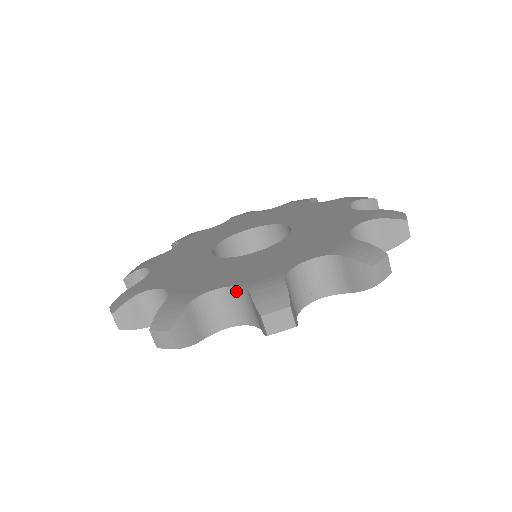
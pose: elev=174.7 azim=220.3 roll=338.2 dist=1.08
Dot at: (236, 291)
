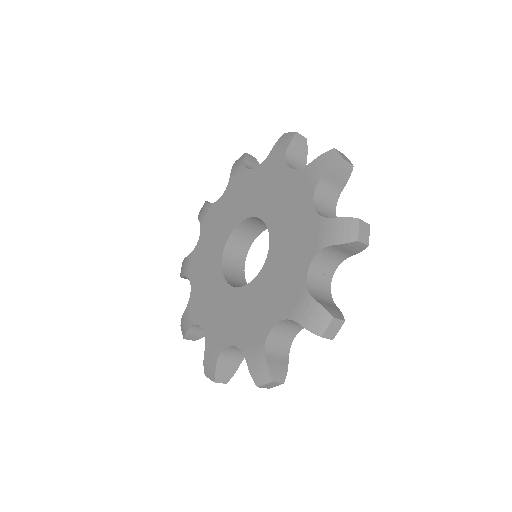
Dot at: (284, 322)
